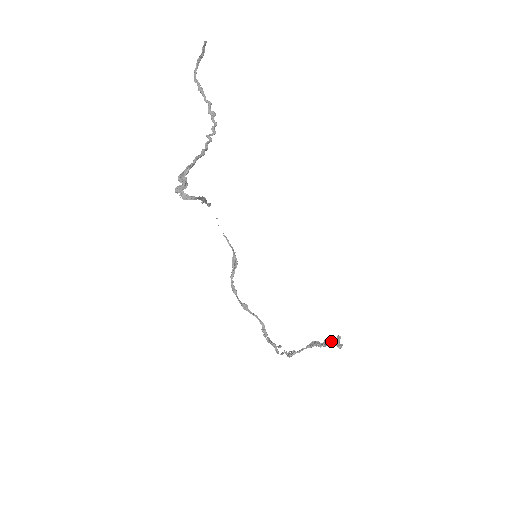
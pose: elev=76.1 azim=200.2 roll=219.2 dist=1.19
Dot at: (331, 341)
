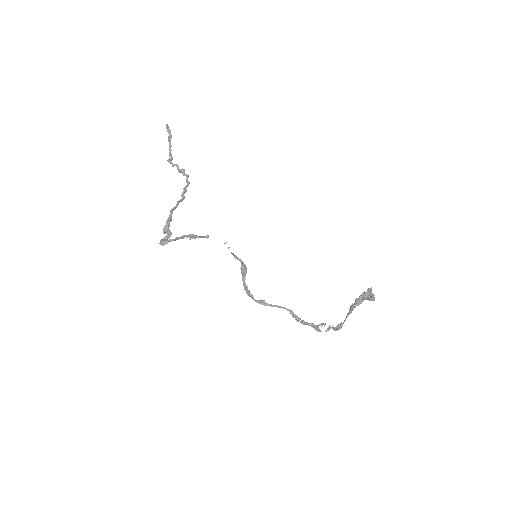
Dot at: (360, 297)
